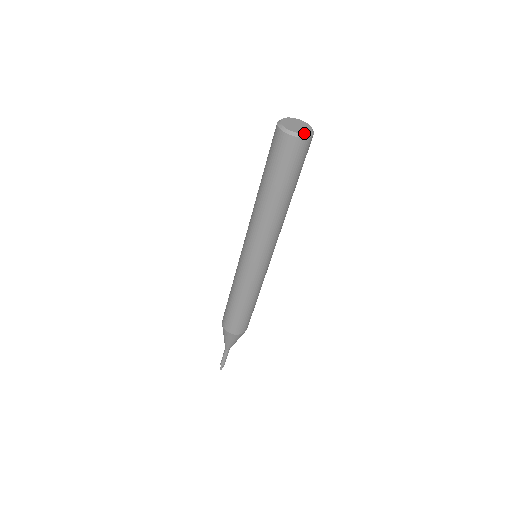
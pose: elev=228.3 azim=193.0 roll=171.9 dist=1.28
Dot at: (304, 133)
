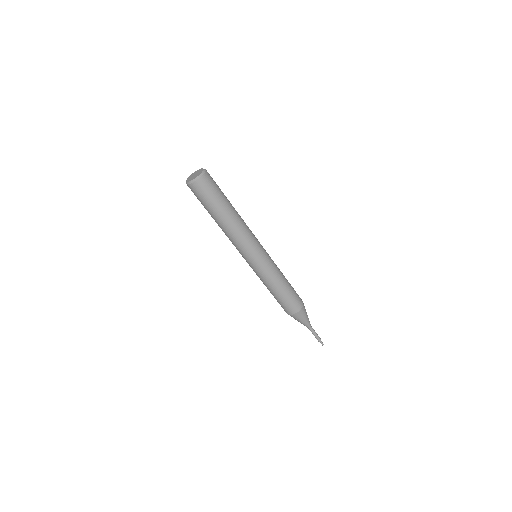
Dot at: (197, 177)
